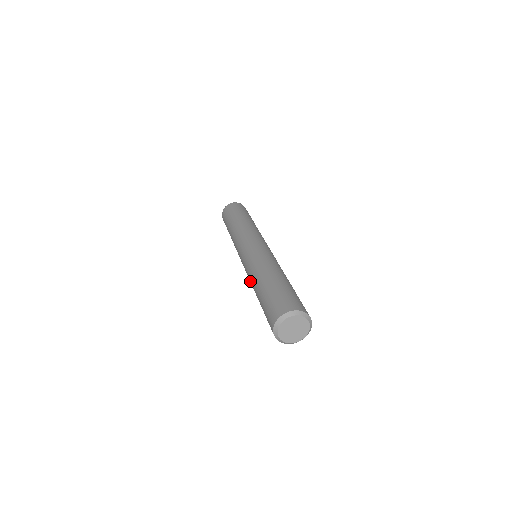
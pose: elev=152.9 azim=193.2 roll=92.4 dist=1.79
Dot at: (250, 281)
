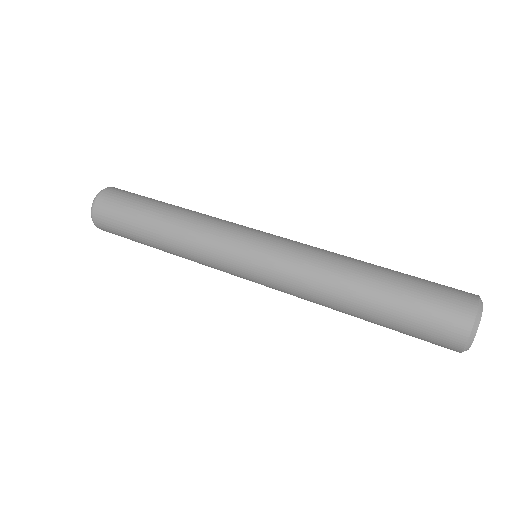
Dot at: occluded
